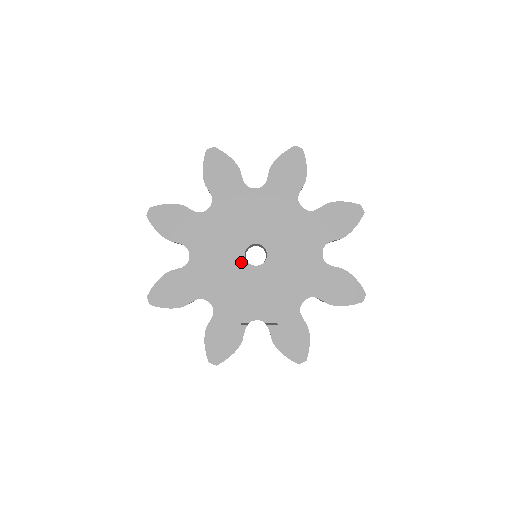
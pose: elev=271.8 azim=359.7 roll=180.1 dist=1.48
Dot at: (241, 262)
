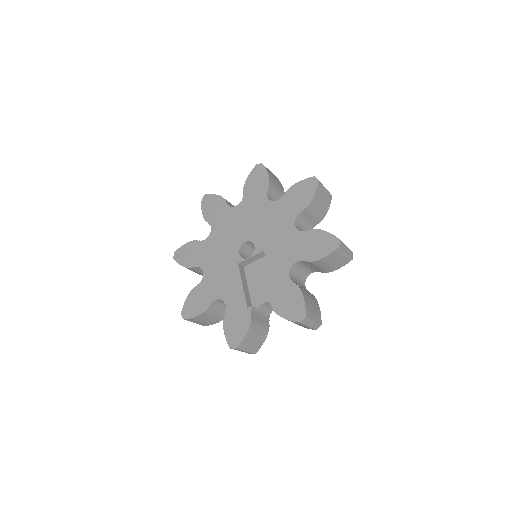
Dot at: (238, 260)
